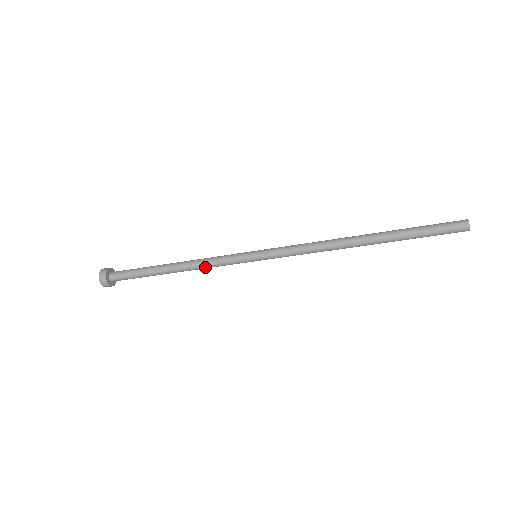
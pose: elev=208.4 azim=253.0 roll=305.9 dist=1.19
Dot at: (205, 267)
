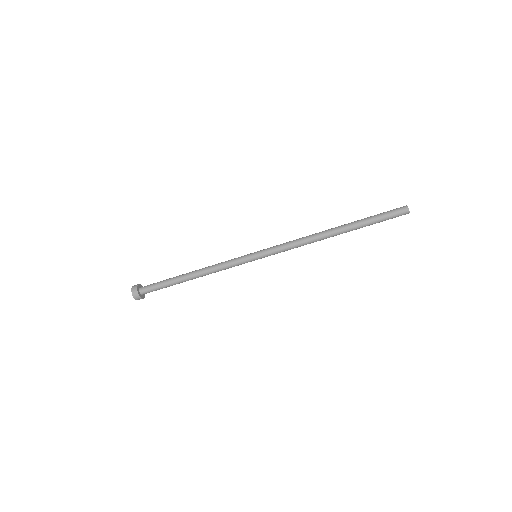
Dot at: (217, 270)
